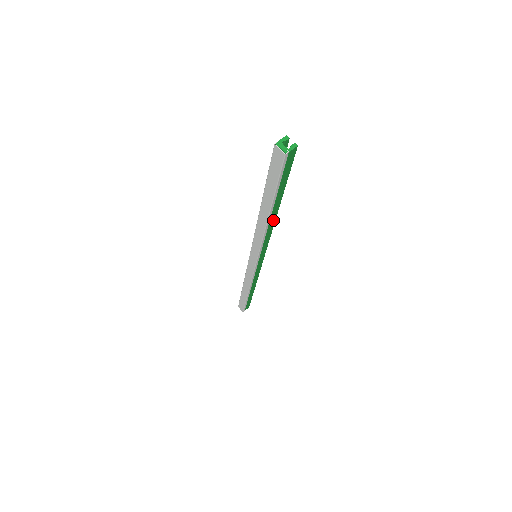
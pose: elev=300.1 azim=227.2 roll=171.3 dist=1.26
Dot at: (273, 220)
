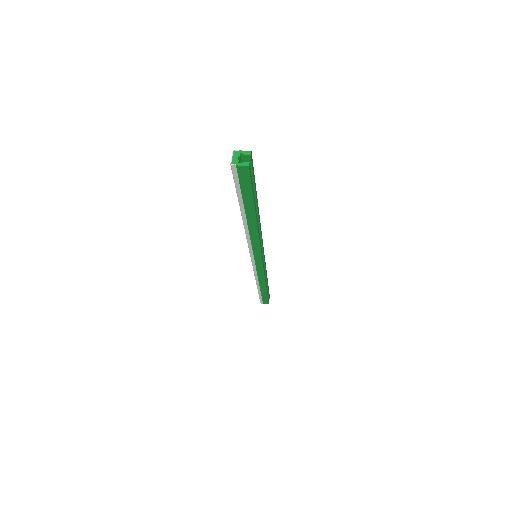
Dot at: (255, 230)
